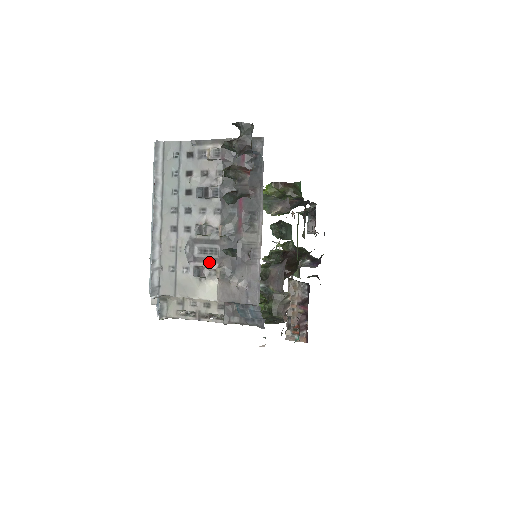
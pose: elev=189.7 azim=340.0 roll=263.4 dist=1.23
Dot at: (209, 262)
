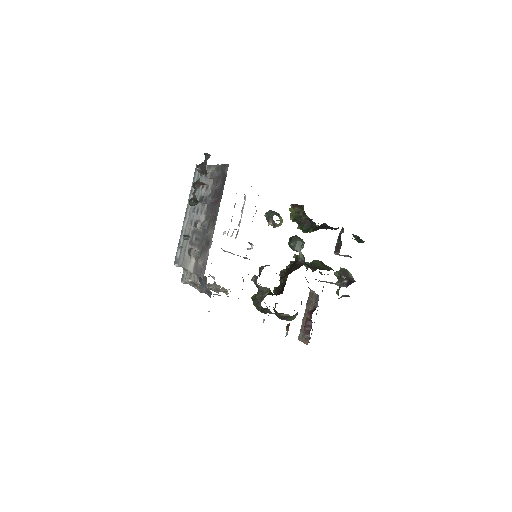
Dot at: (196, 246)
